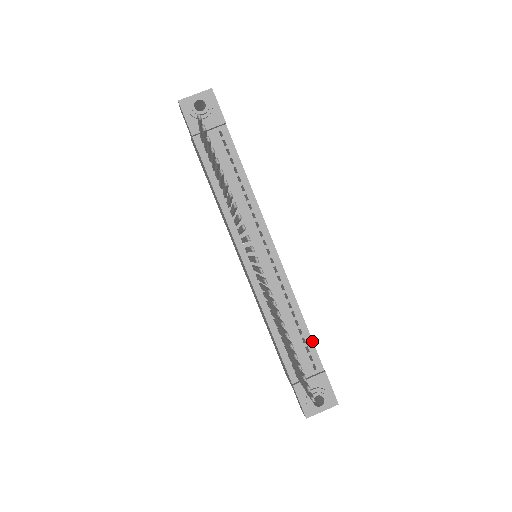
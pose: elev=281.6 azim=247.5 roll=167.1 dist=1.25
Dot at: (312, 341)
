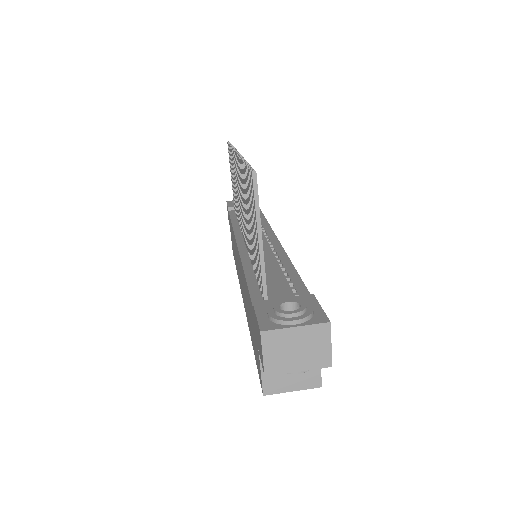
Dot at: (301, 280)
